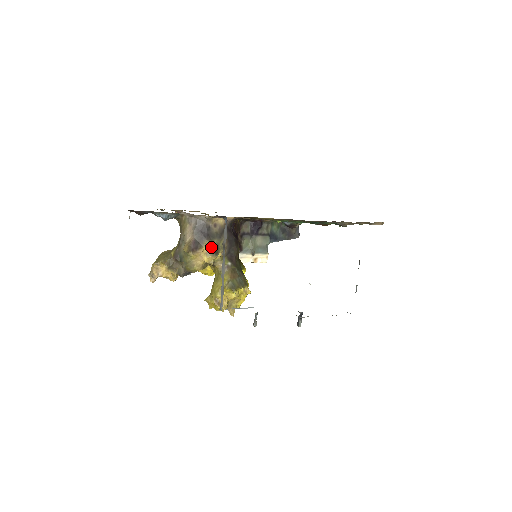
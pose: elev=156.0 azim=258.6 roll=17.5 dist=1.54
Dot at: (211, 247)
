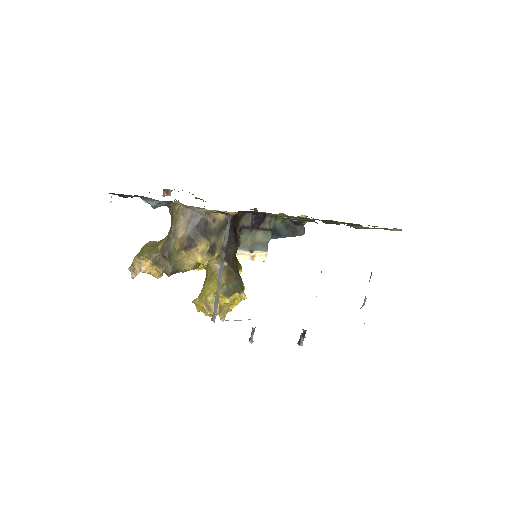
Dot at: (207, 246)
